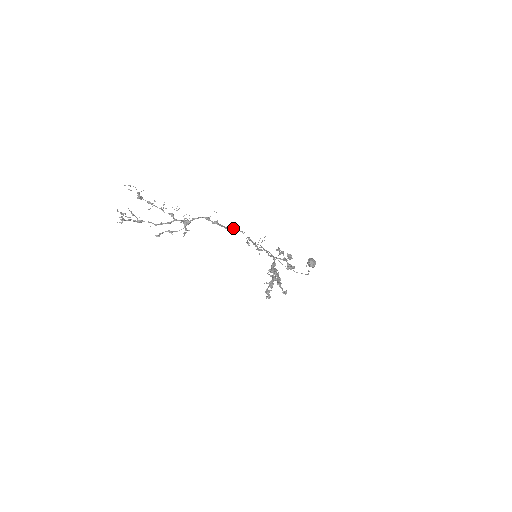
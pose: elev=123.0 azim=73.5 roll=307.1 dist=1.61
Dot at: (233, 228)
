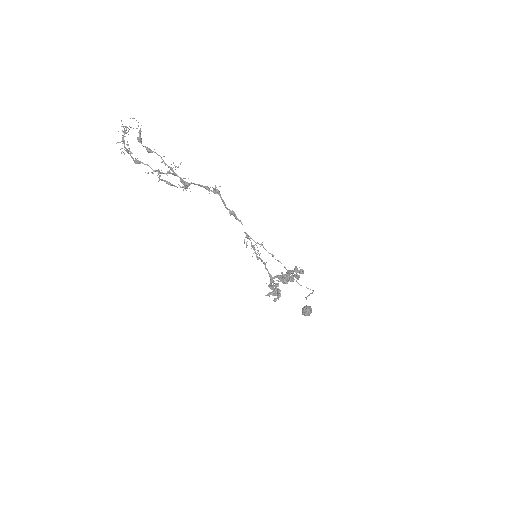
Dot at: (232, 211)
